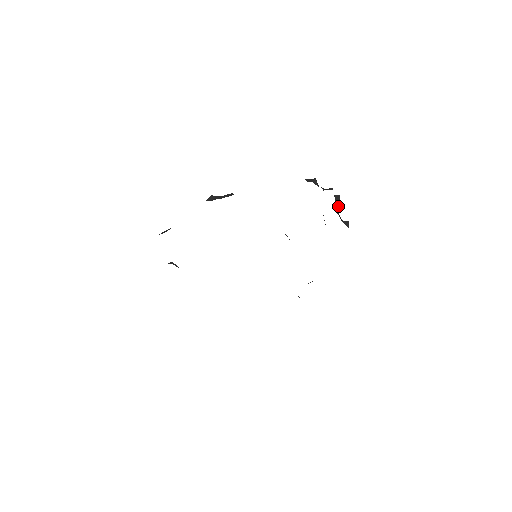
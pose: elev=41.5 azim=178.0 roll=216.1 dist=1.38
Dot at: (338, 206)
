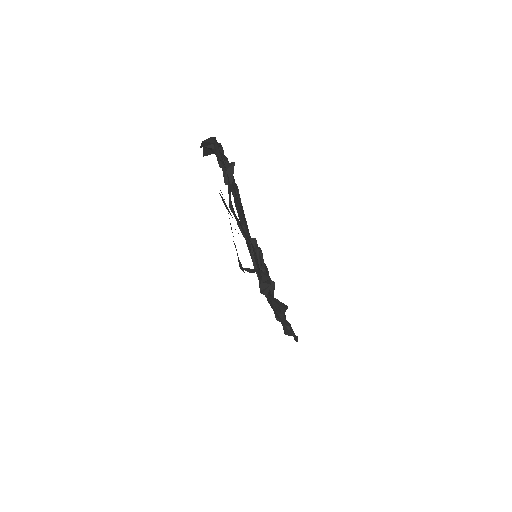
Dot at: (273, 292)
